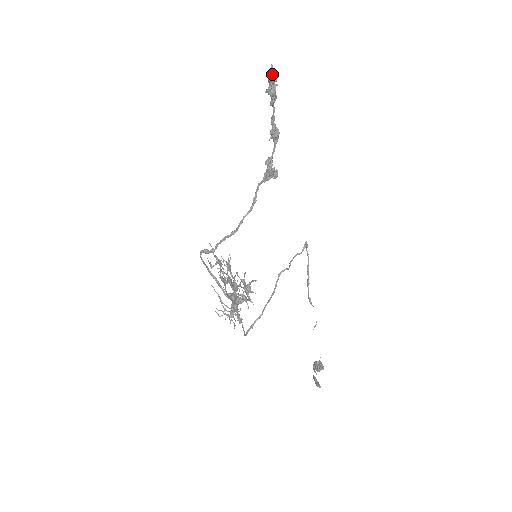
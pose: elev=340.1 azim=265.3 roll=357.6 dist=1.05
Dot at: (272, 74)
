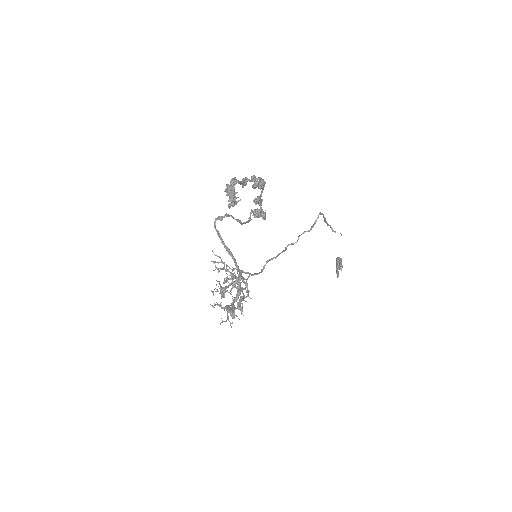
Dot at: (229, 193)
